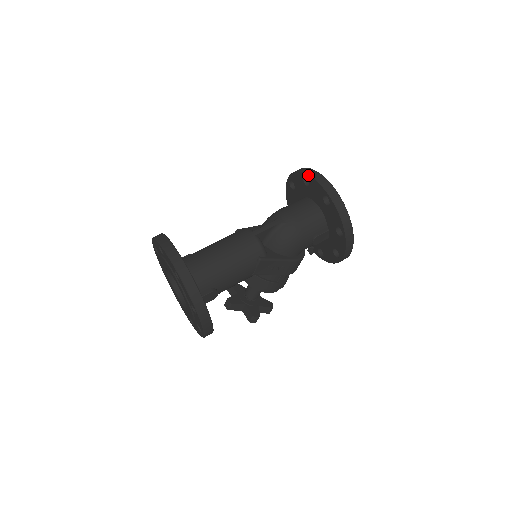
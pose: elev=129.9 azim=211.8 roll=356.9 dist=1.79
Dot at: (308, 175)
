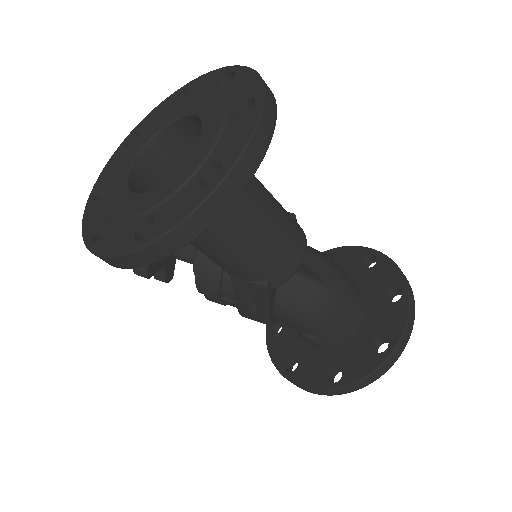
Dot at: (409, 300)
